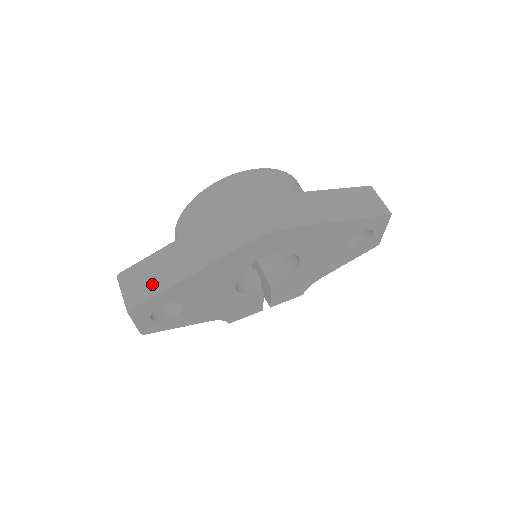
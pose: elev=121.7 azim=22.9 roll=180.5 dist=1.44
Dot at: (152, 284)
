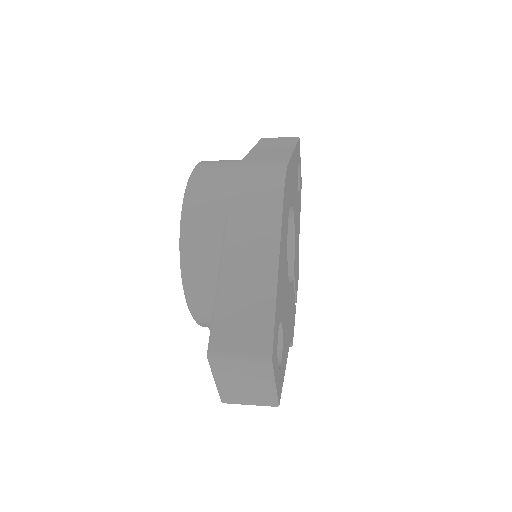
Dot at: (257, 311)
